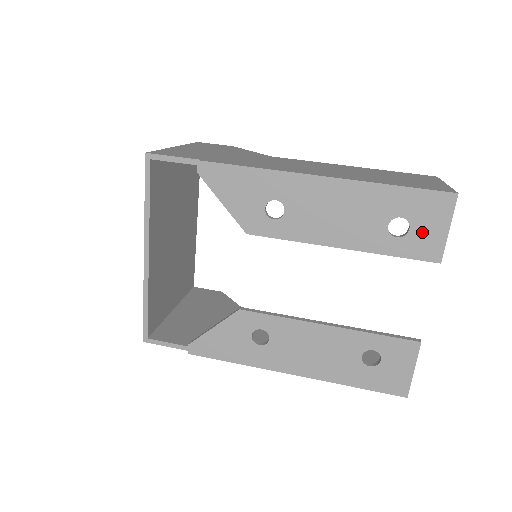
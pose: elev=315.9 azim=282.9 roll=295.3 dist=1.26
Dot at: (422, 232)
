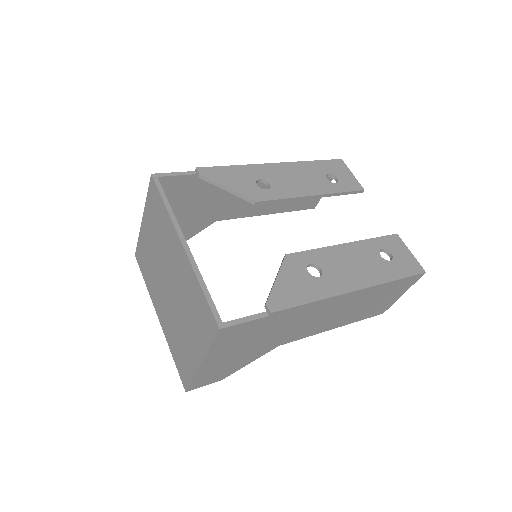
Dot at: (343, 178)
